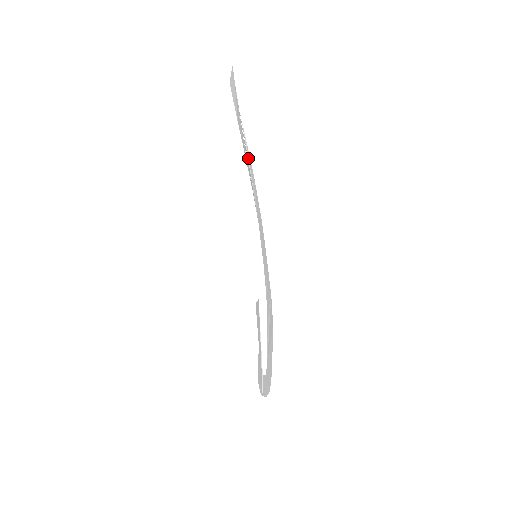
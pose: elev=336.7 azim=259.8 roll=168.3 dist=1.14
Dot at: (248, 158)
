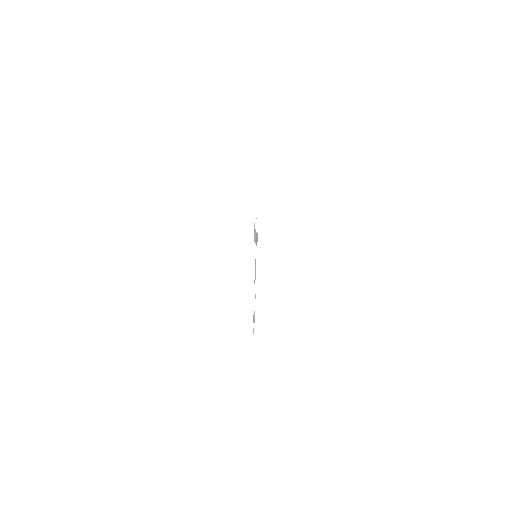
Dot at: occluded
